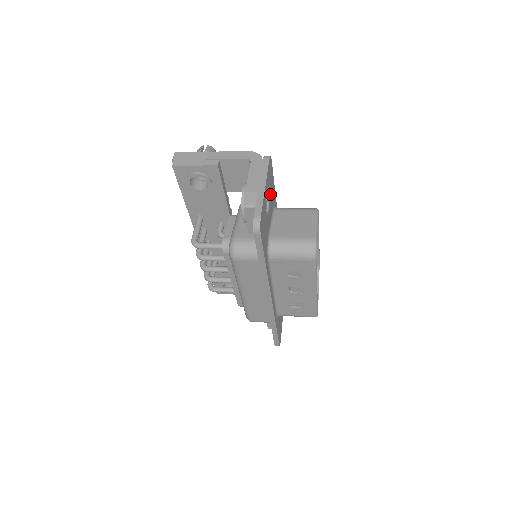
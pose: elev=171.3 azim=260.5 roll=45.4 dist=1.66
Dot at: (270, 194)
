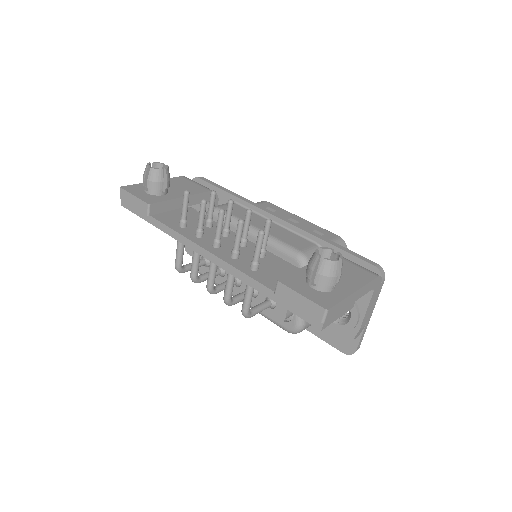
Dot at: occluded
